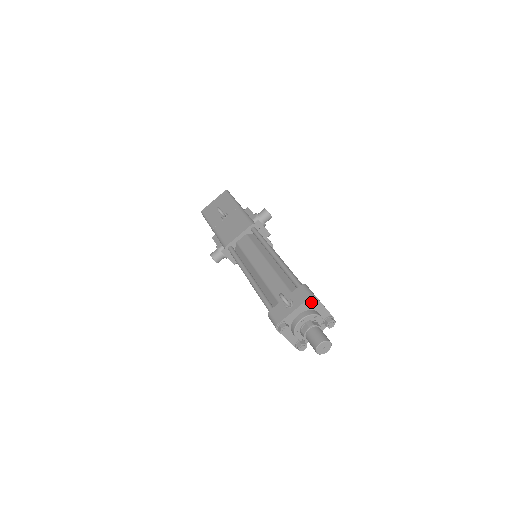
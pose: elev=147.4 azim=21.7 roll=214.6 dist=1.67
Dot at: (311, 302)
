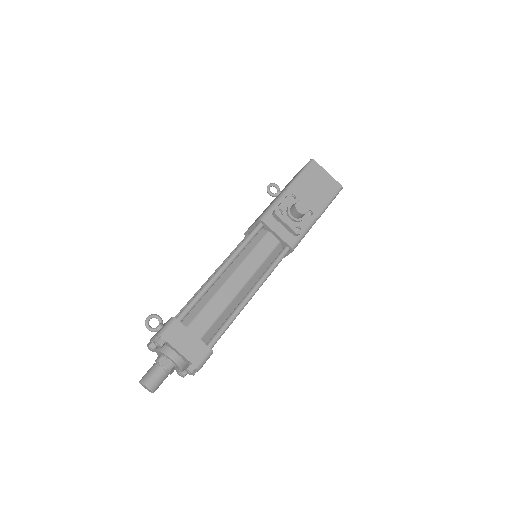
Dot at: (154, 339)
